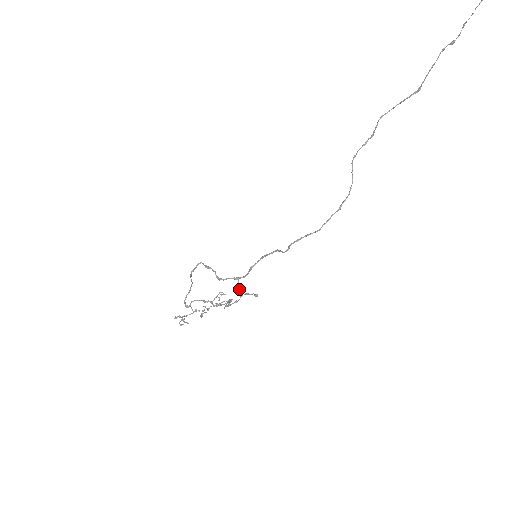
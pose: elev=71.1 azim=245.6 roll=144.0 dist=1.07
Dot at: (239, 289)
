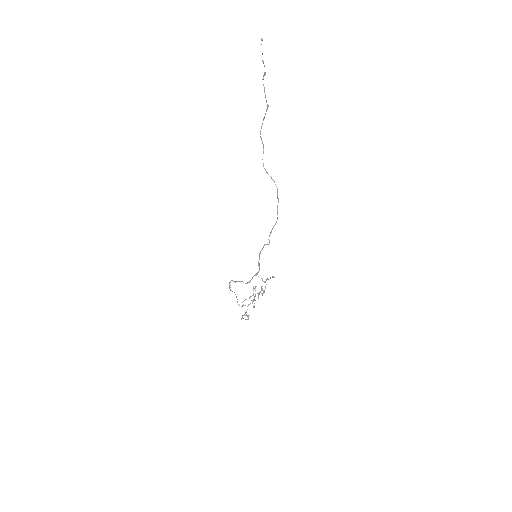
Dot at: (262, 280)
